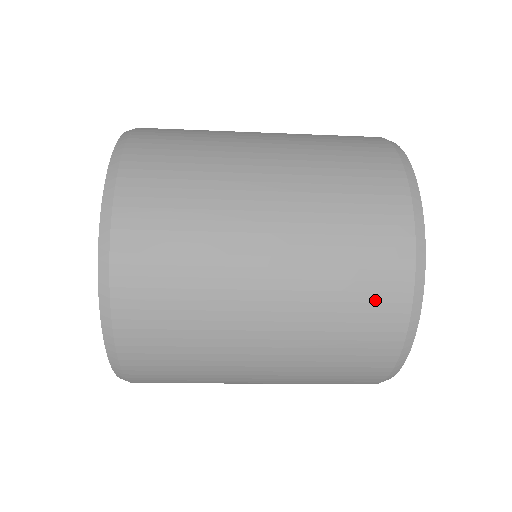
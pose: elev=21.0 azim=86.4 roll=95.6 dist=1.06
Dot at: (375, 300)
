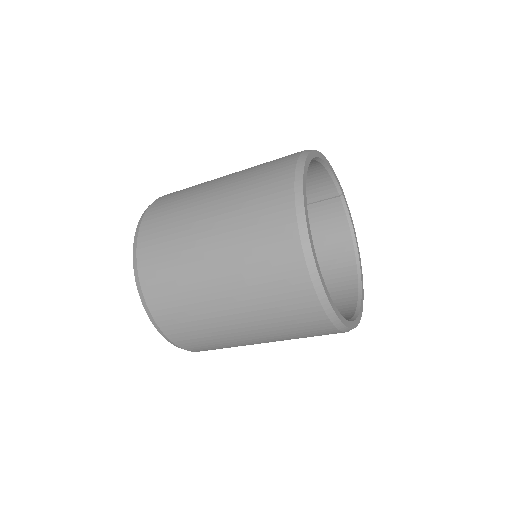
Dot at: (271, 205)
